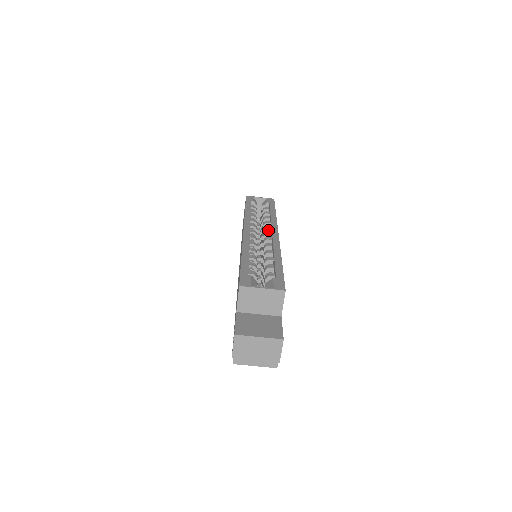
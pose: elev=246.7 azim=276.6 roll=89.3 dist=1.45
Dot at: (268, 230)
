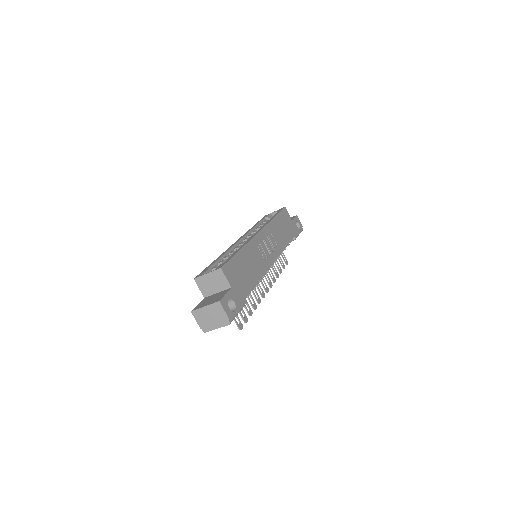
Dot at: occluded
